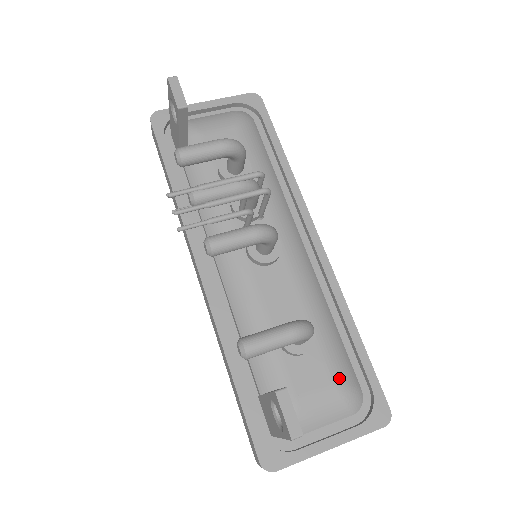
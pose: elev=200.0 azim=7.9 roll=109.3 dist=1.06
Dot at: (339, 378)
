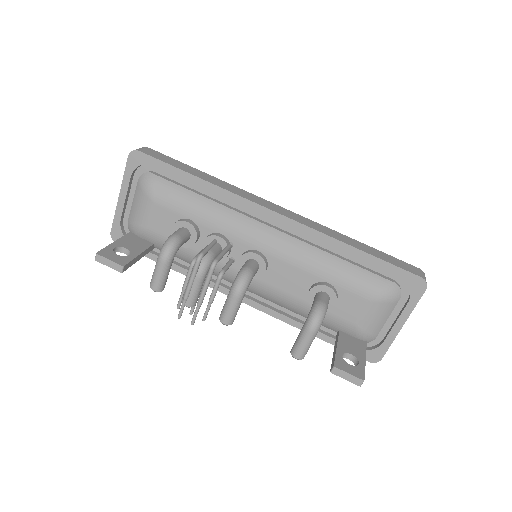
Dot at: (370, 294)
